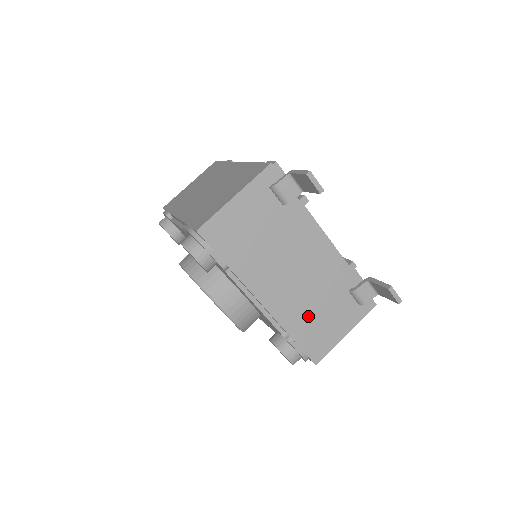
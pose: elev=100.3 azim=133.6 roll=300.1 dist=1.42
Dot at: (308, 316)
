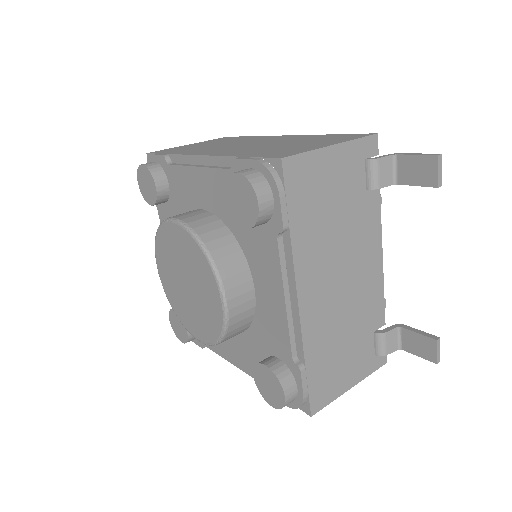
Dot at: (331, 344)
